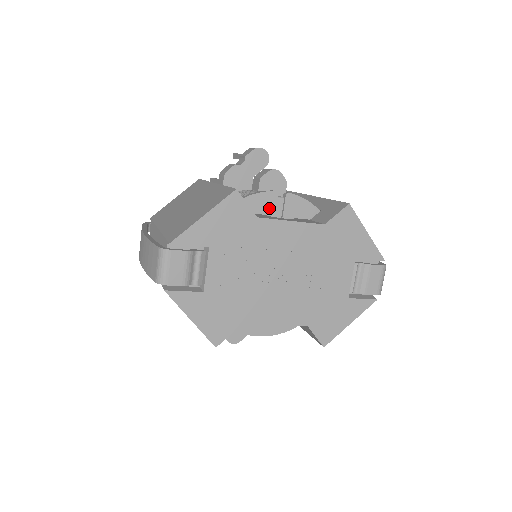
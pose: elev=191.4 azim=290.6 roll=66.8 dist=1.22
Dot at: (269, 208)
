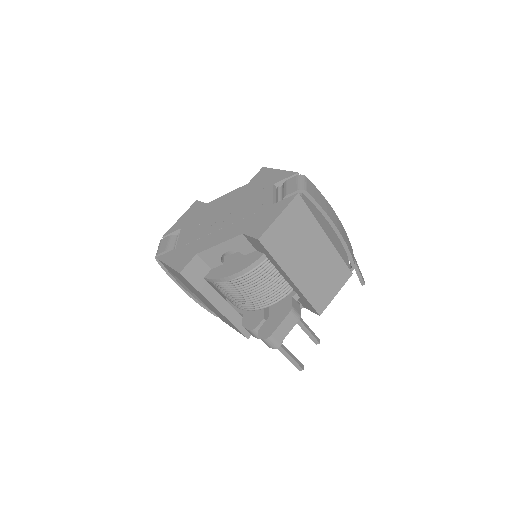
Dot at: occluded
